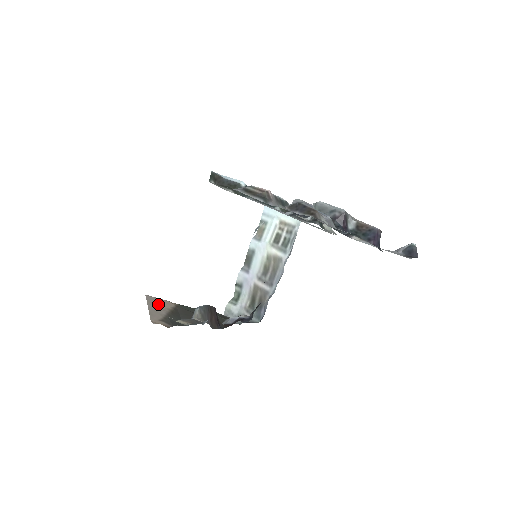
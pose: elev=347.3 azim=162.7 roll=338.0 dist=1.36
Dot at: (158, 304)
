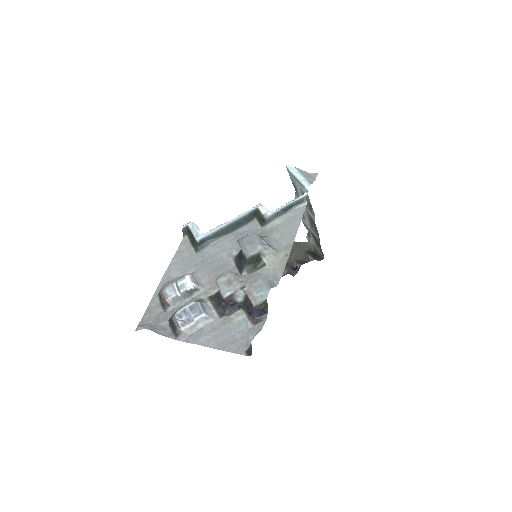
Dot at: occluded
